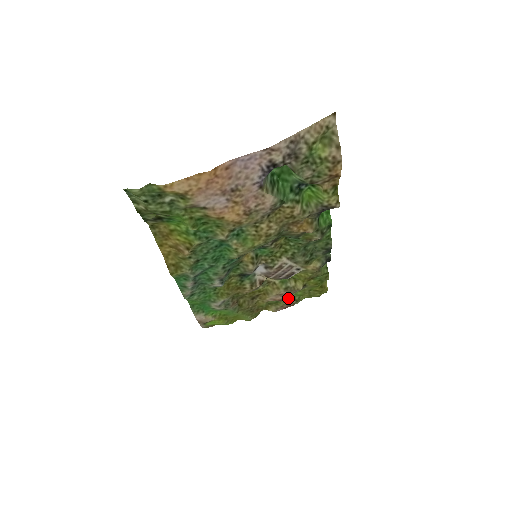
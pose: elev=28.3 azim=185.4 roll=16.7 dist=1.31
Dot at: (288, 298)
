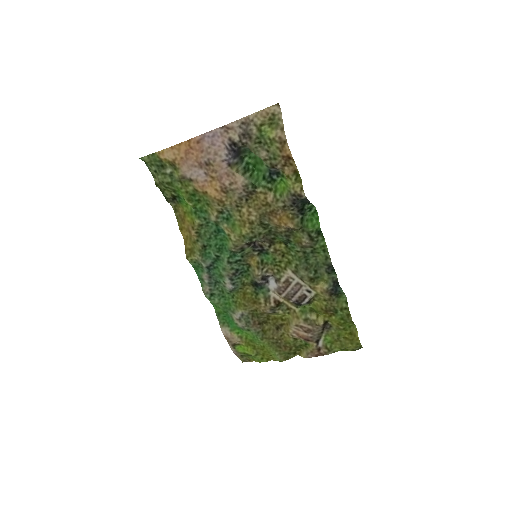
Dot at: (319, 343)
